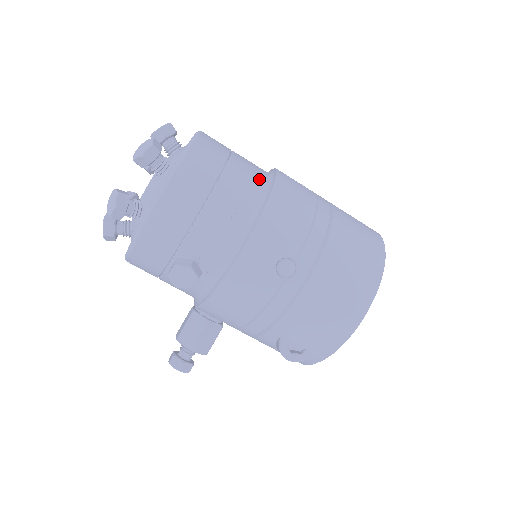
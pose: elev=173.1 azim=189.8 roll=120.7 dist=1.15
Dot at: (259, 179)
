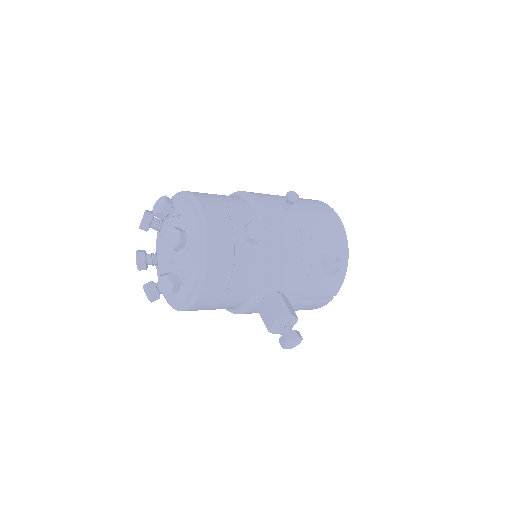
Dot at: occluded
